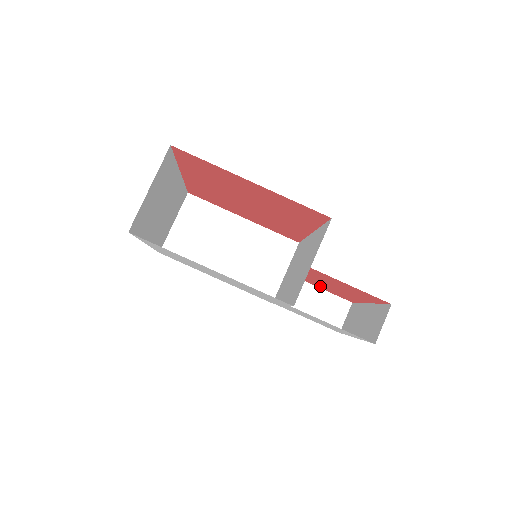
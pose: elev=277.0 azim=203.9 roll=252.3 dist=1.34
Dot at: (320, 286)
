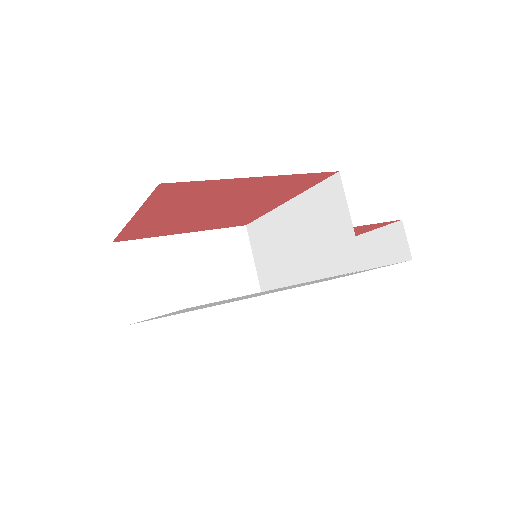
Dot at: occluded
